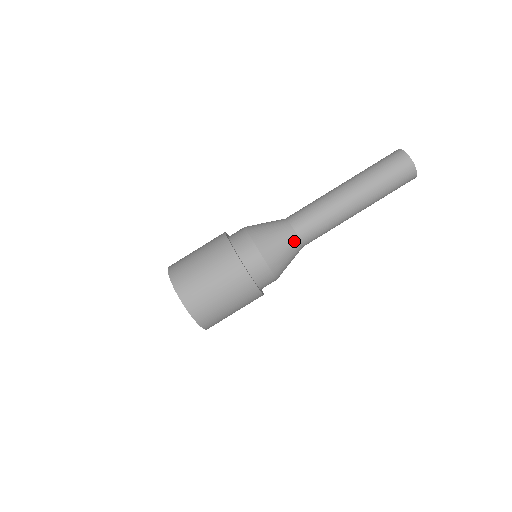
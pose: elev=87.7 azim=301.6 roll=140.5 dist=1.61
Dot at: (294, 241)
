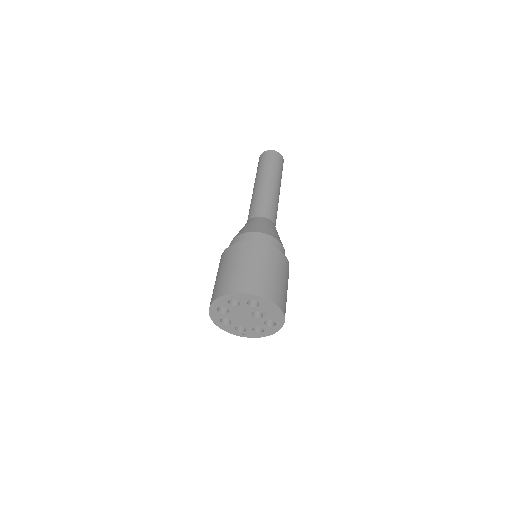
Dot at: (271, 223)
